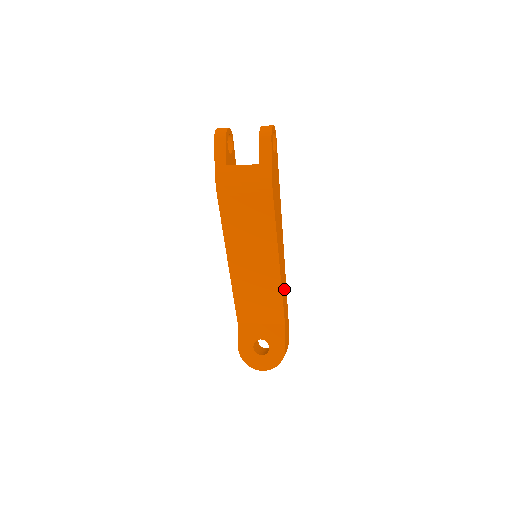
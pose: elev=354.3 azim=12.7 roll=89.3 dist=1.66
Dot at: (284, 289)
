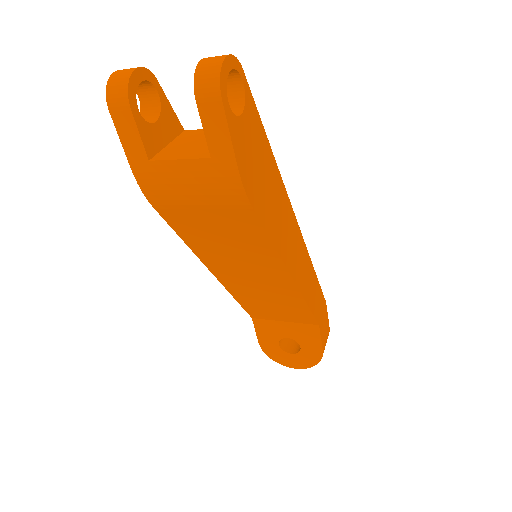
Dot at: (311, 286)
